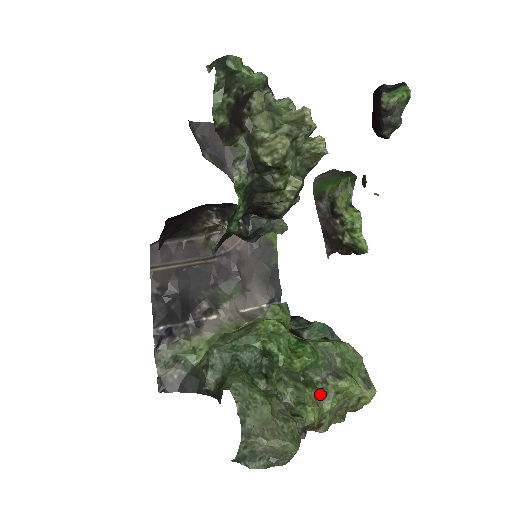
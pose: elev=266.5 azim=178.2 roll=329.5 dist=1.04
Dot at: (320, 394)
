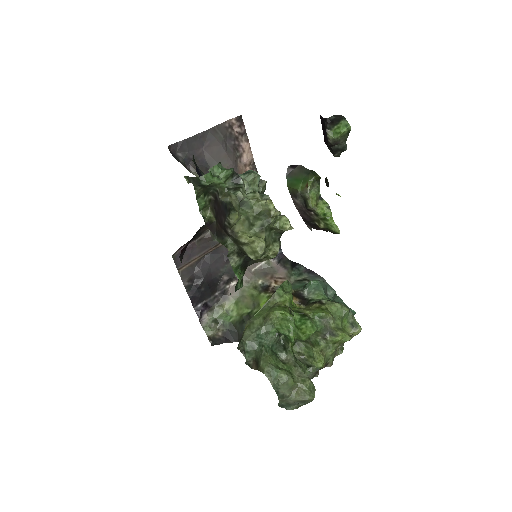
Dot at: (323, 348)
